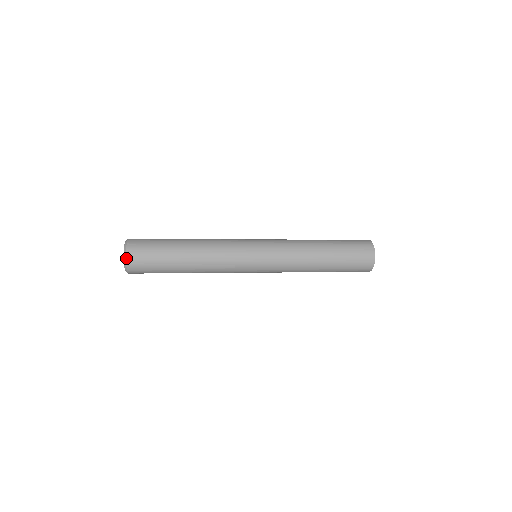
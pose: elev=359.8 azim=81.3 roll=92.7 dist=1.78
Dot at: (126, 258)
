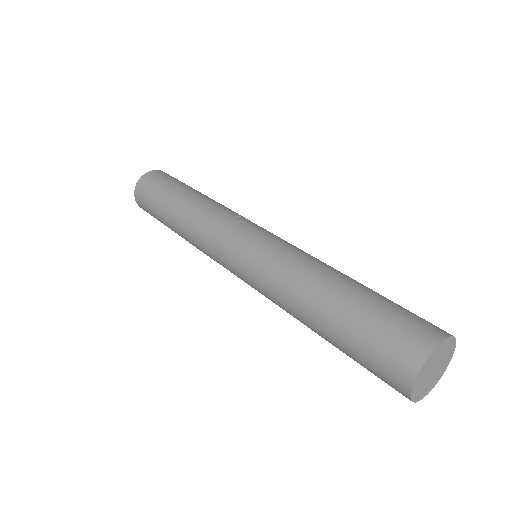
Dot at: (139, 206)
